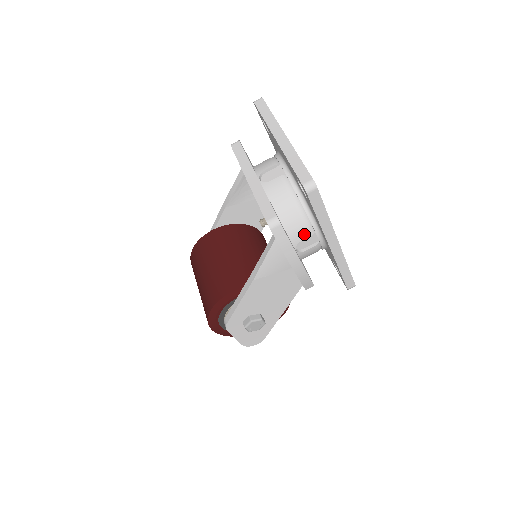
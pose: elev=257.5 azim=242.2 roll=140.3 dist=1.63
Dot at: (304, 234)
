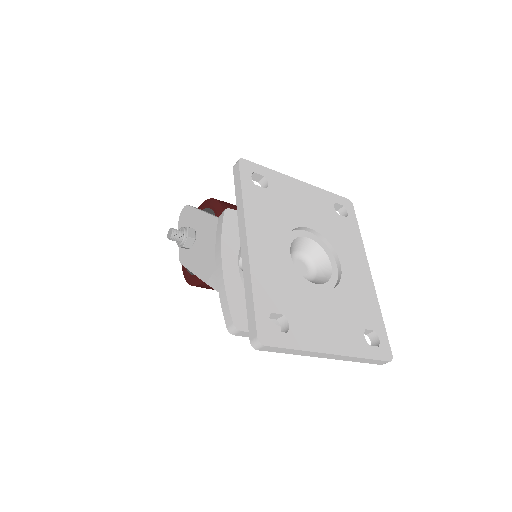
Dot at: occluded
